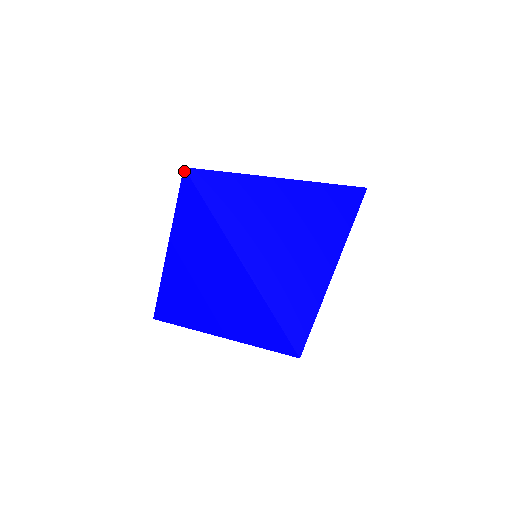
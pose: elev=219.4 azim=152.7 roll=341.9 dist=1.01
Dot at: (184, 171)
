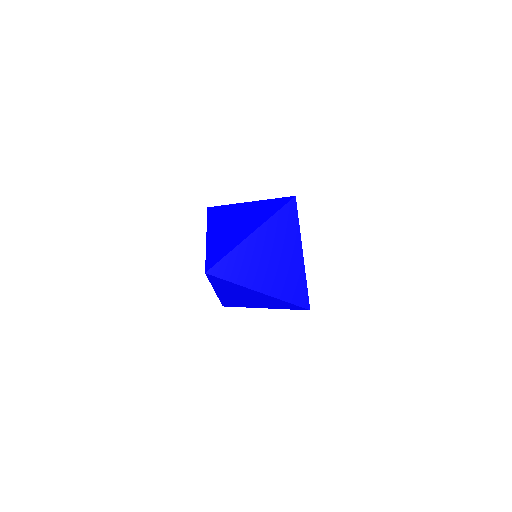
Dot at: (205, 272)
